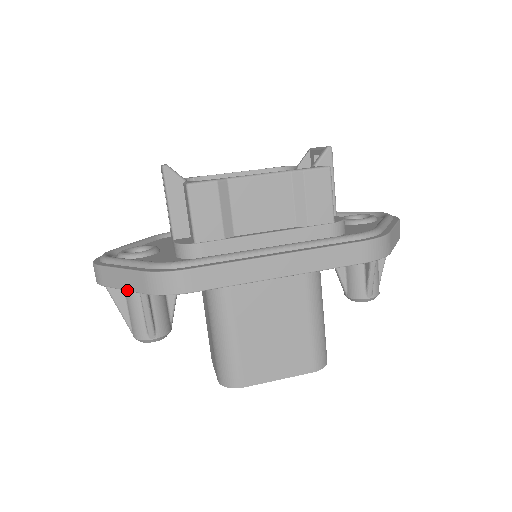
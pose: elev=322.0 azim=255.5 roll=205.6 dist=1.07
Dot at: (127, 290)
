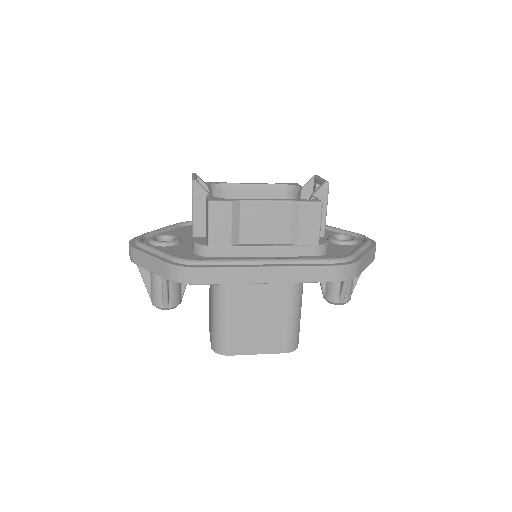
Dot at: (152, 272)
